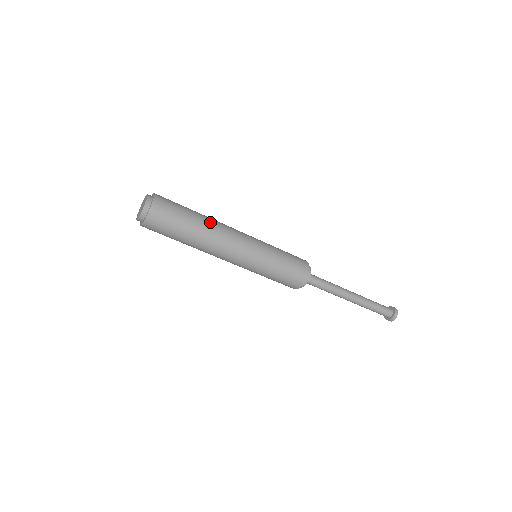
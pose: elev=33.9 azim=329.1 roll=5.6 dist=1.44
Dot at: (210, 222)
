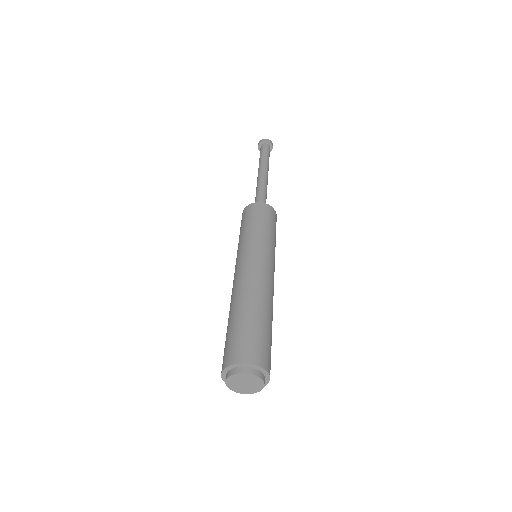
Dot at: occluded
